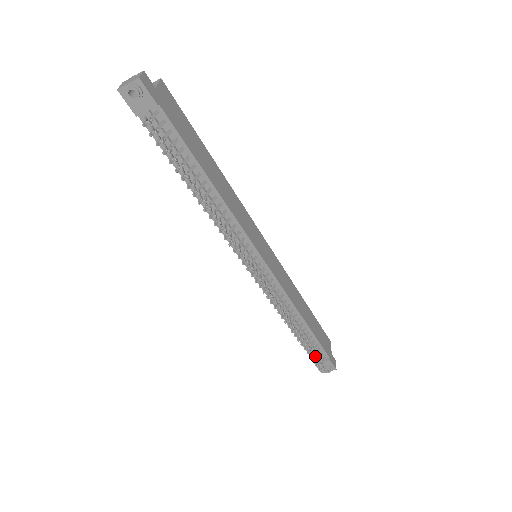
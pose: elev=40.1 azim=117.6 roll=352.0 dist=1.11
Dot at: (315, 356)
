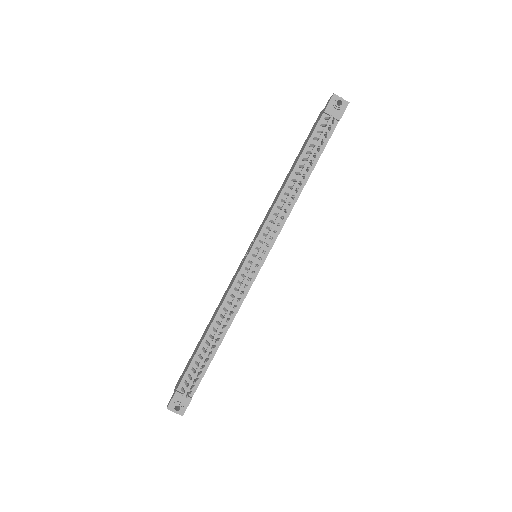
Dot at: occluded
